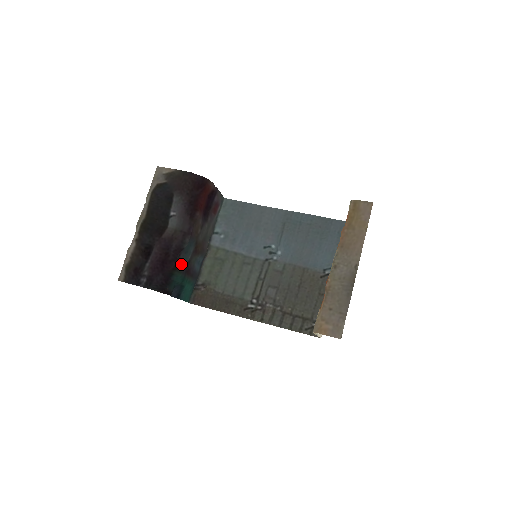
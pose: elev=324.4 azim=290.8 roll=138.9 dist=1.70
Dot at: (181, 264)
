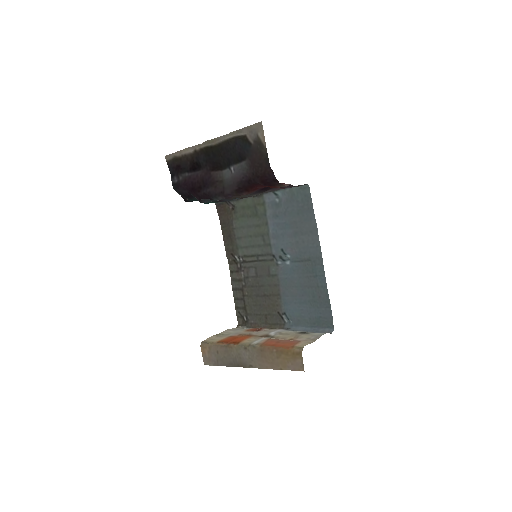
Dot at: (206, 201)
